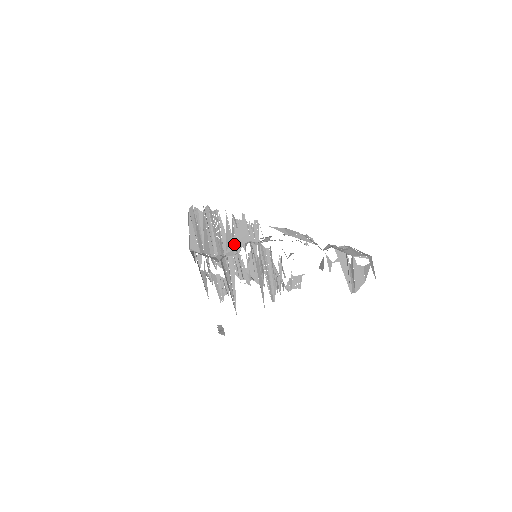
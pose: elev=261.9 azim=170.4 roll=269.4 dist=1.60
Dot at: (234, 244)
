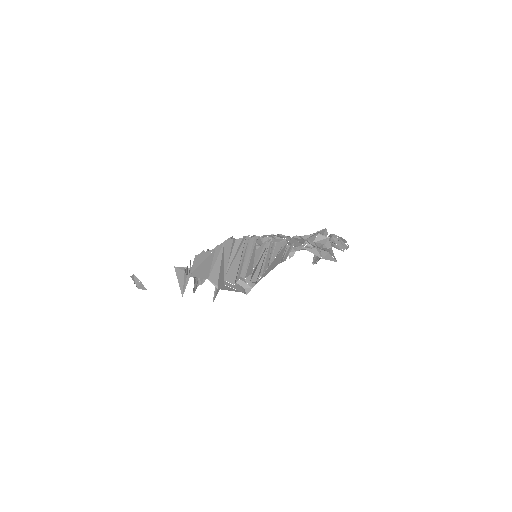
Dot at: (266, 272)
